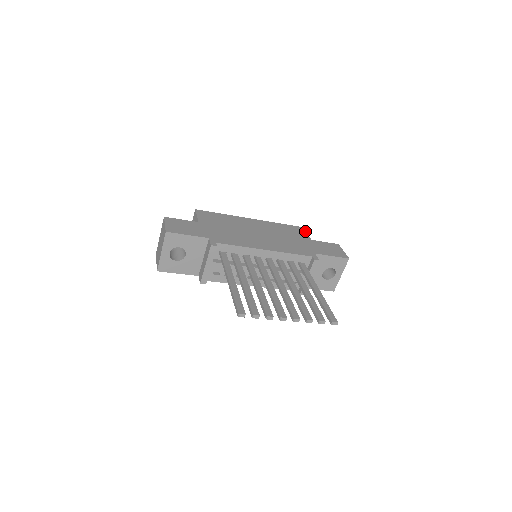
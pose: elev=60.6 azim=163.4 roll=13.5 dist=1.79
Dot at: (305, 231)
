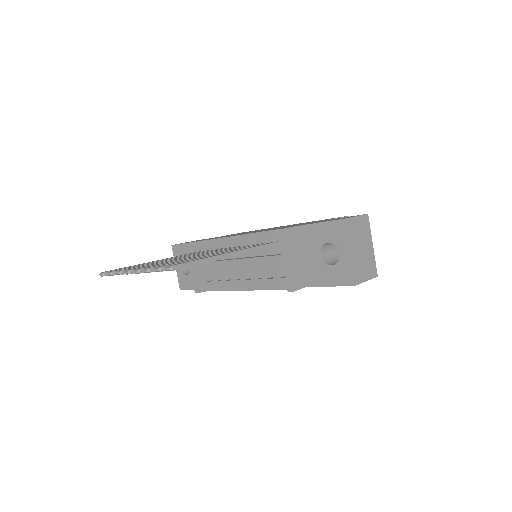
Dot at: (340, 217)
